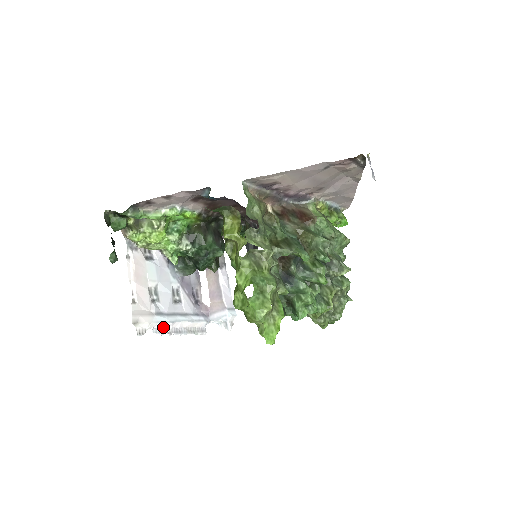
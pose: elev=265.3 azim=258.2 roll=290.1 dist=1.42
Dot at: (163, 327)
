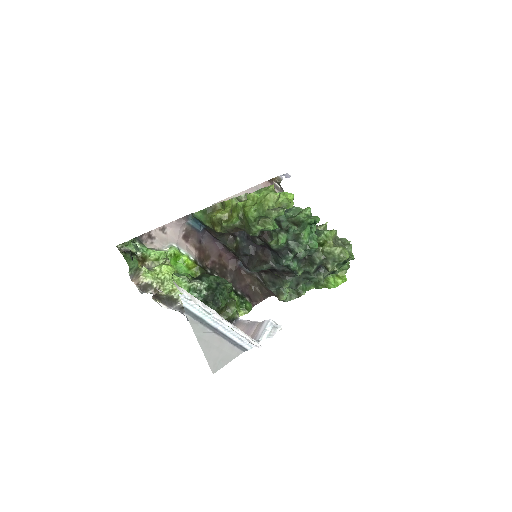
Dot at: (208, 312)
